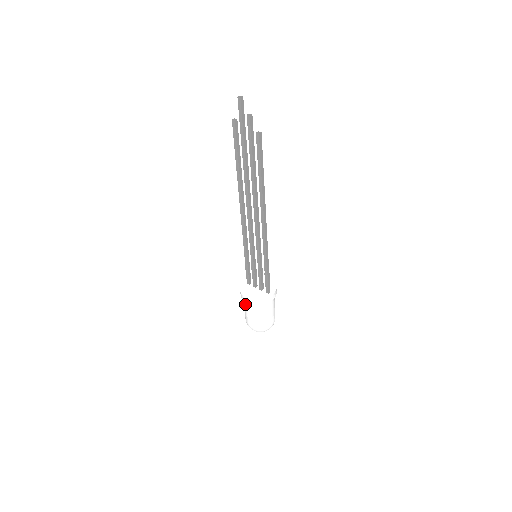
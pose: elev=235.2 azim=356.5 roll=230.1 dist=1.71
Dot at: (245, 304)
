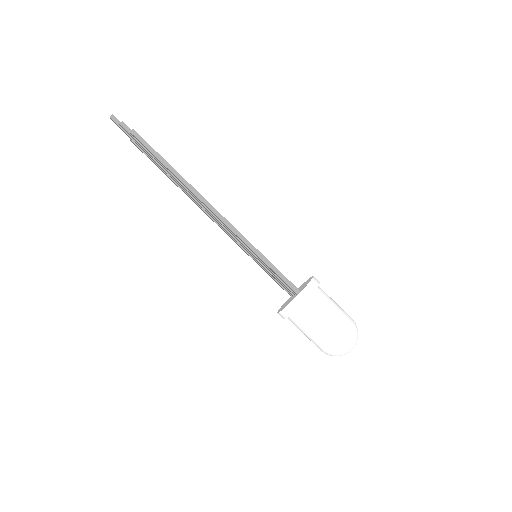
Dot at: occluded
